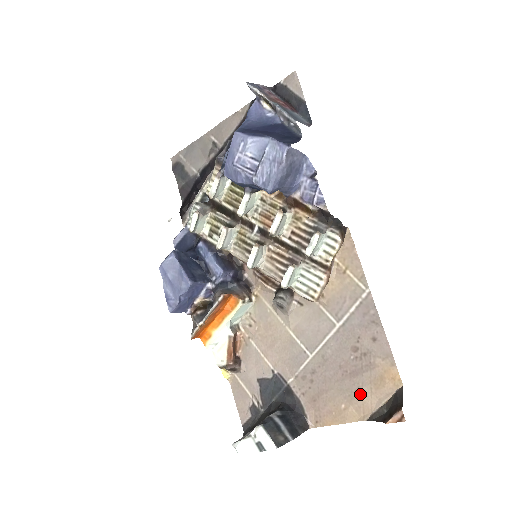
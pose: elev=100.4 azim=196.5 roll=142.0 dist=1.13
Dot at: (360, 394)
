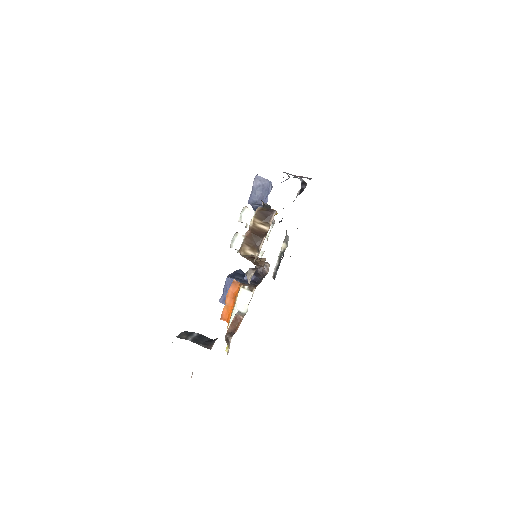
Dot at: occluded
